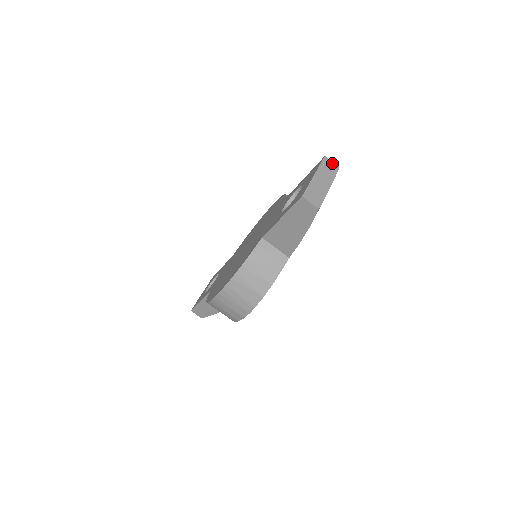
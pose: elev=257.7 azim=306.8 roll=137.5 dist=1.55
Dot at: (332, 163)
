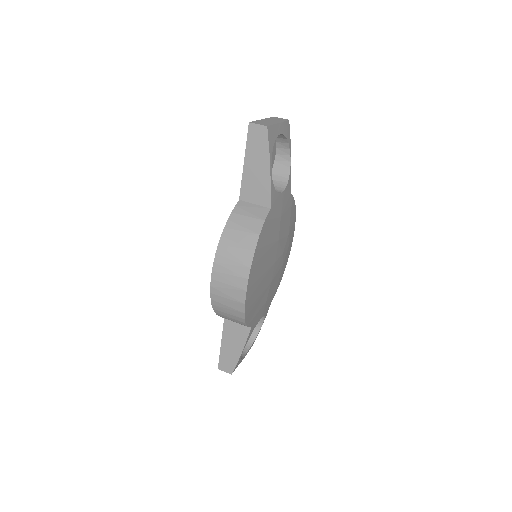
Dot at: (281, 118)
